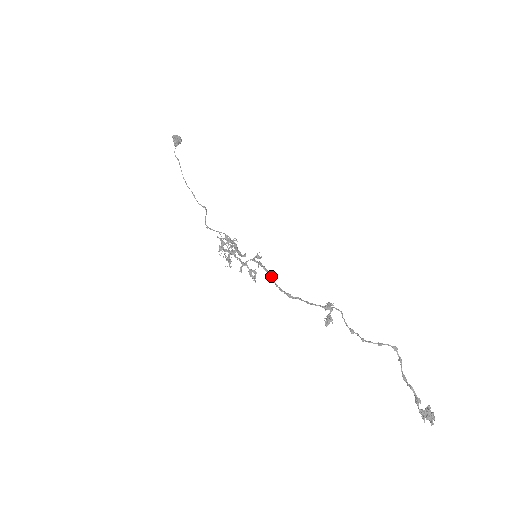
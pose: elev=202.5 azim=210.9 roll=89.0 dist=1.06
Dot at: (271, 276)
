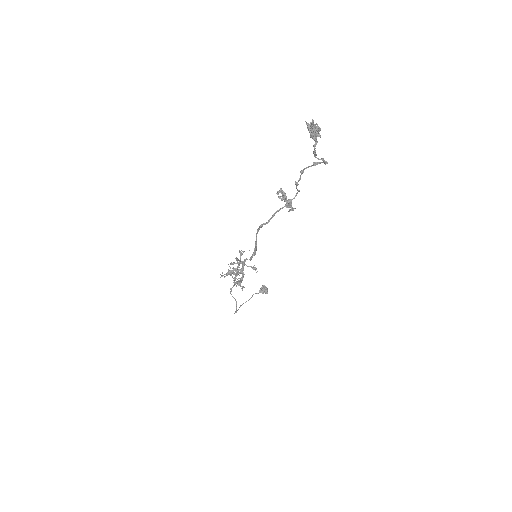
Dot at: occluded
